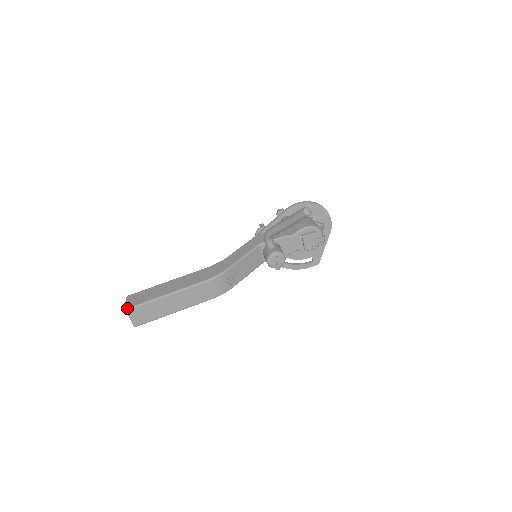
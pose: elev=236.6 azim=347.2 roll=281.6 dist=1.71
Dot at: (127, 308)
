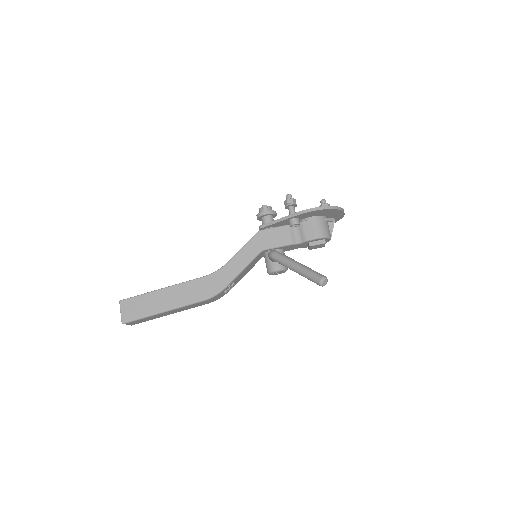
Dot at: (123, 322)
